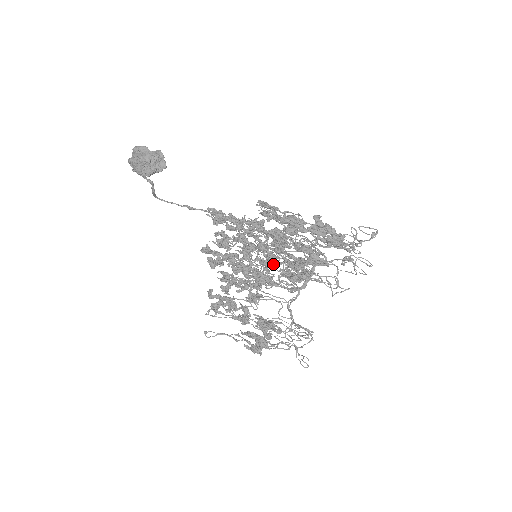
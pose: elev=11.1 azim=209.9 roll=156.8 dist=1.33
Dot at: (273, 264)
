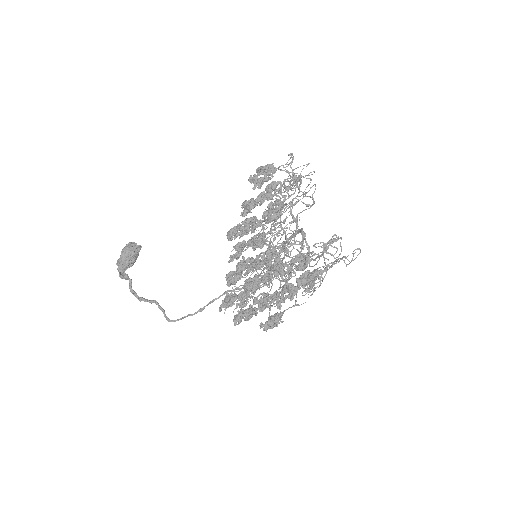
Dot at: (263, 234)
